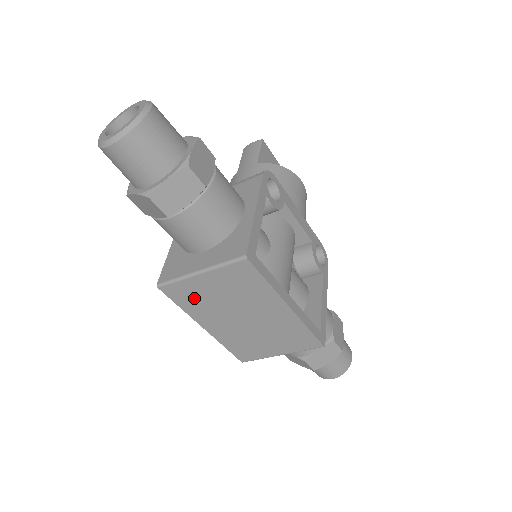
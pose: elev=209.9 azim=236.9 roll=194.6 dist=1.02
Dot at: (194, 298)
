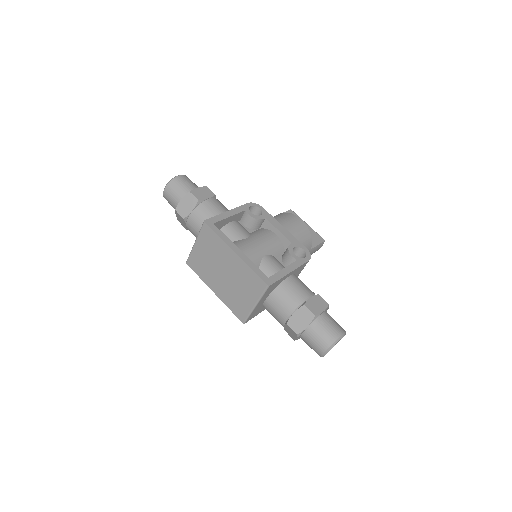
Dot at: (200, 265)
